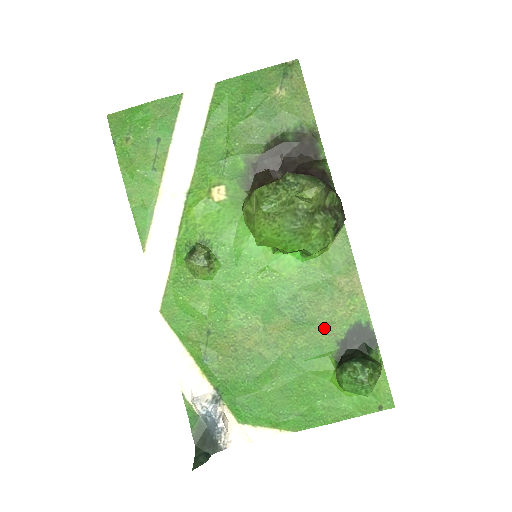
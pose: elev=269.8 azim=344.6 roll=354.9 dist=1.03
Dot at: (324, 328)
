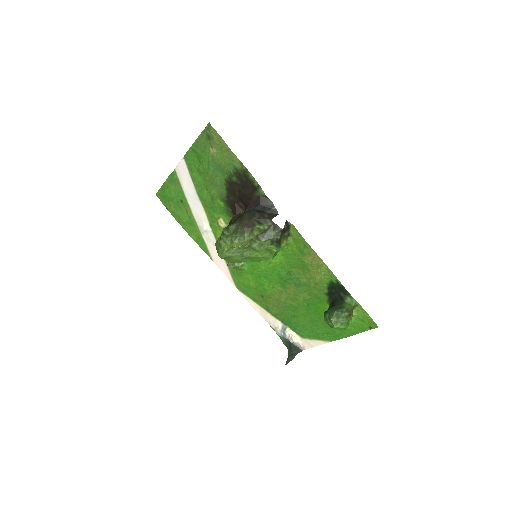
Dot at: (314, 287)
